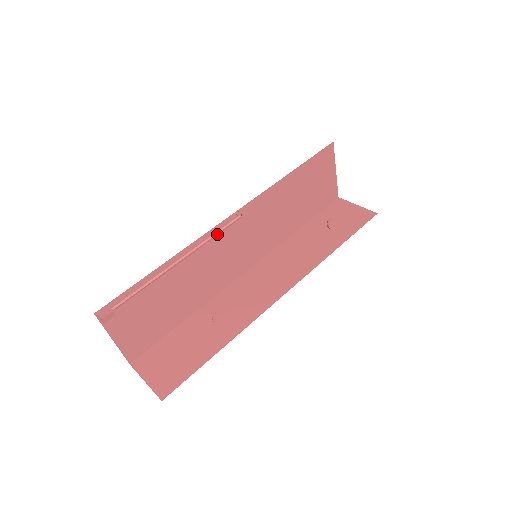
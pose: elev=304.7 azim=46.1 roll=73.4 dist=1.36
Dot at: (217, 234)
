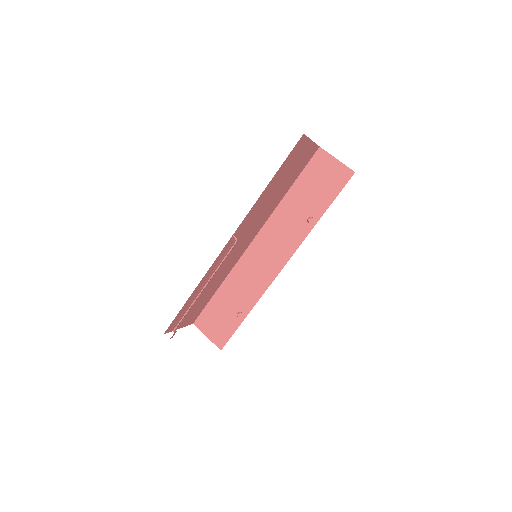
Dot at: occluded
